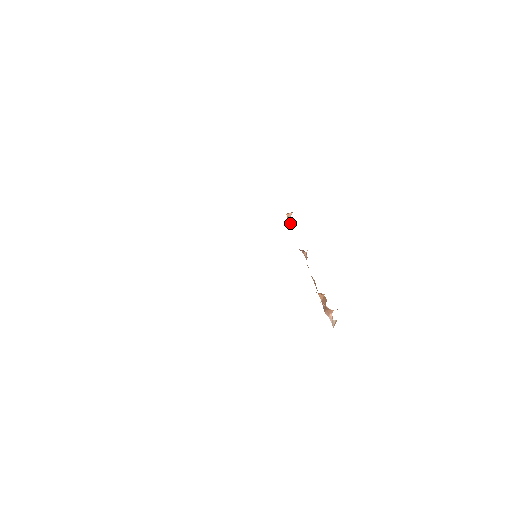
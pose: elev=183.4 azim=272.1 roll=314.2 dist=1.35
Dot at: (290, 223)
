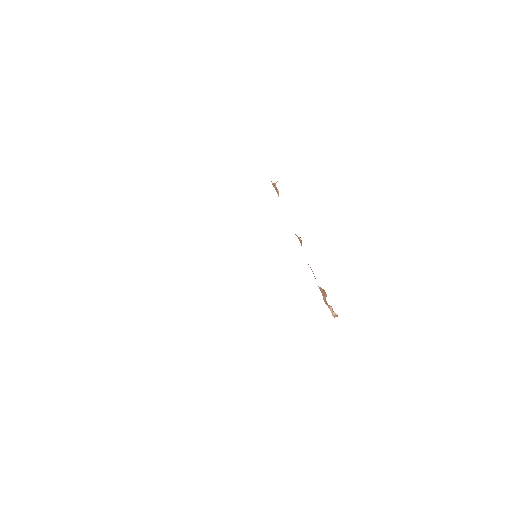
Dot at: (276, 191)
